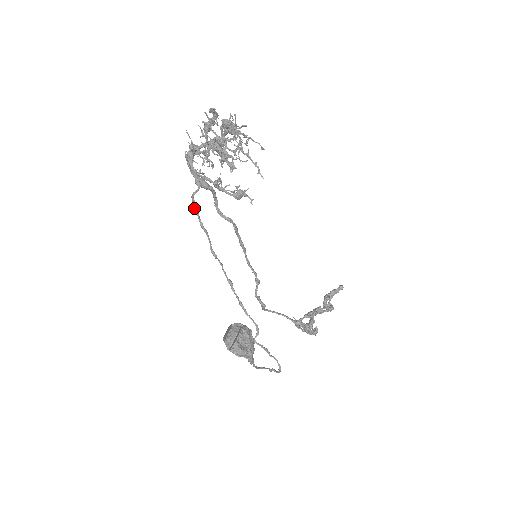
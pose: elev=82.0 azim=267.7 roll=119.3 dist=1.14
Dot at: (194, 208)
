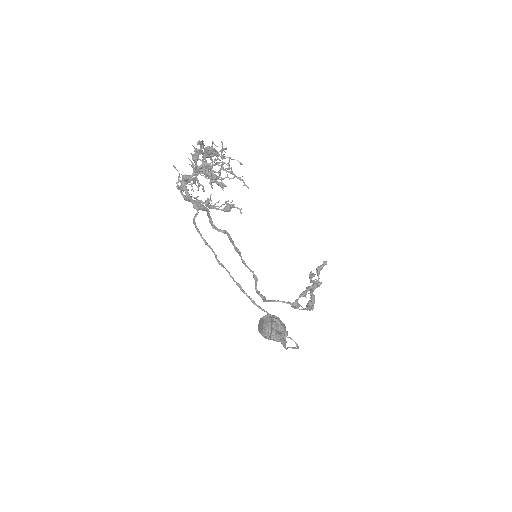
Dot at: (196, 229)
